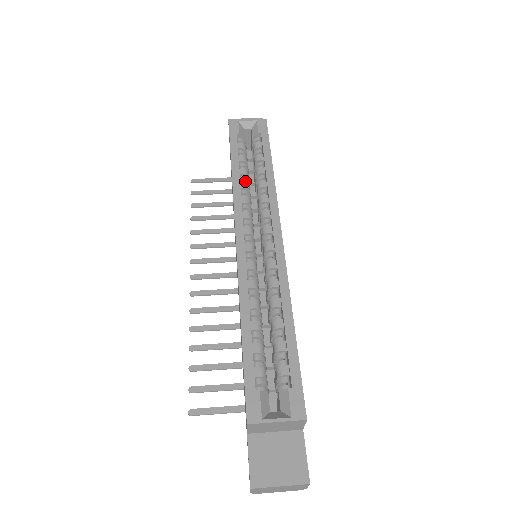
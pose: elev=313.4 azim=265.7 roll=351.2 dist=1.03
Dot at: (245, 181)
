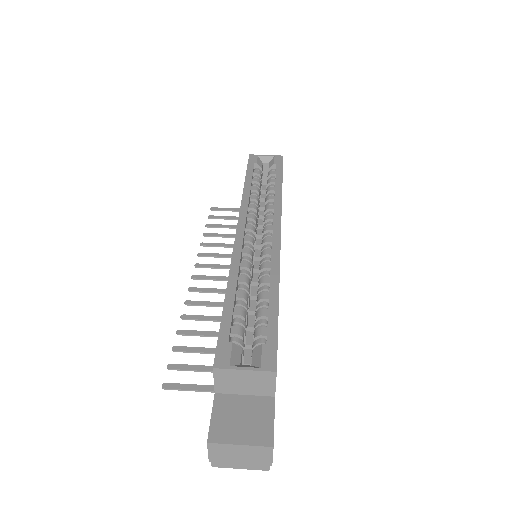
Dot at: (255, 195)
